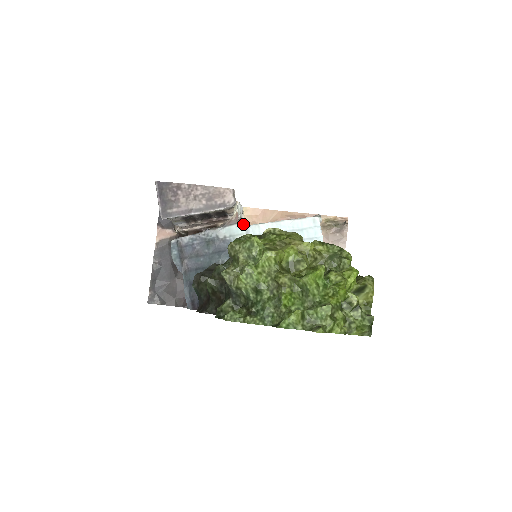
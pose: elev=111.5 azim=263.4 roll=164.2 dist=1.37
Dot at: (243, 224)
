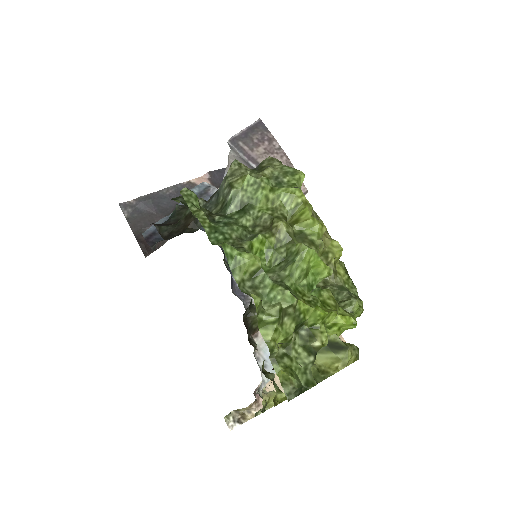
Dot at: occluded
